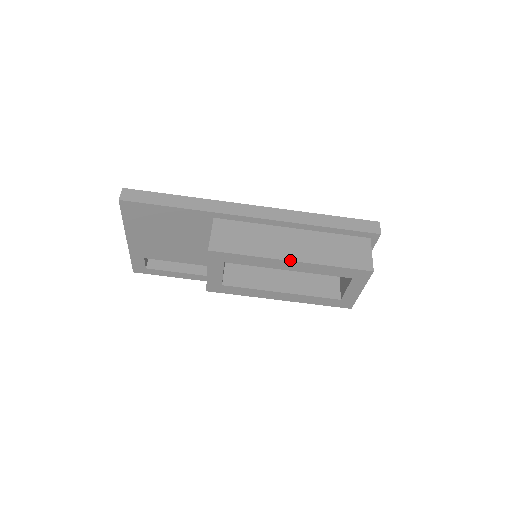
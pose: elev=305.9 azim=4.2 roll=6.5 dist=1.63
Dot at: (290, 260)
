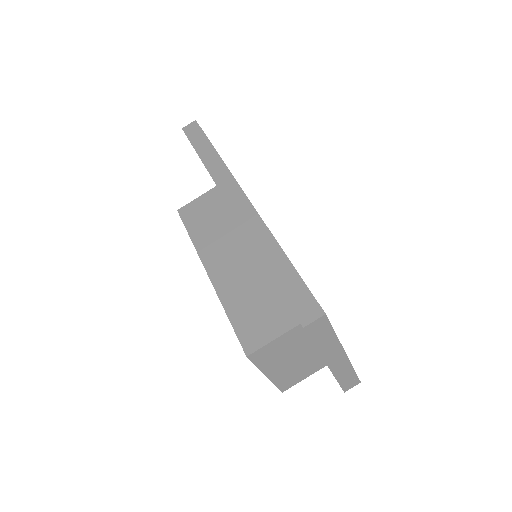
Dot at: (207, 270)
